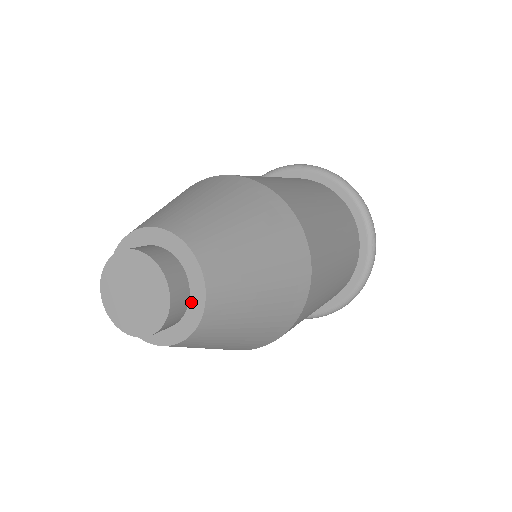
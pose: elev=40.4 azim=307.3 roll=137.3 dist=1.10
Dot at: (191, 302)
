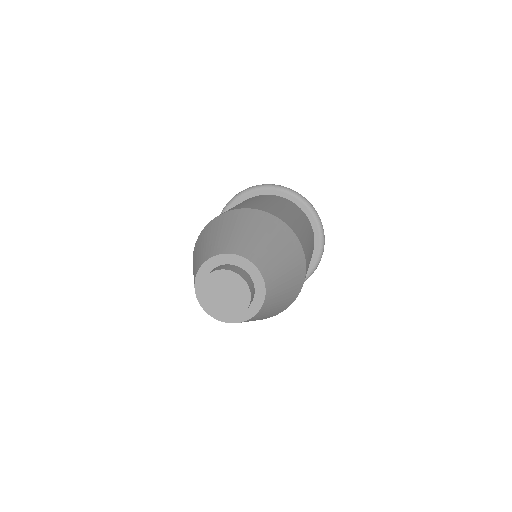
Dot at: (250, 274)
